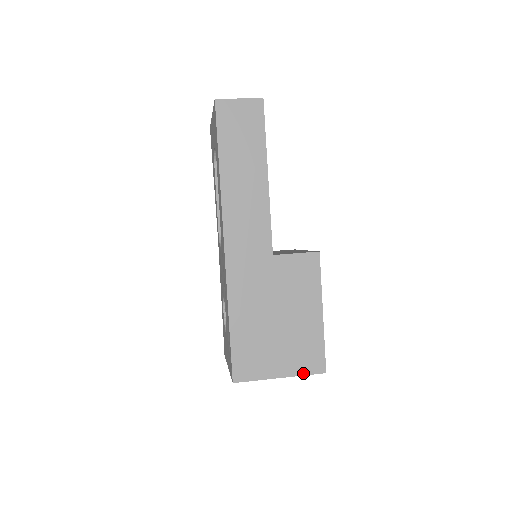
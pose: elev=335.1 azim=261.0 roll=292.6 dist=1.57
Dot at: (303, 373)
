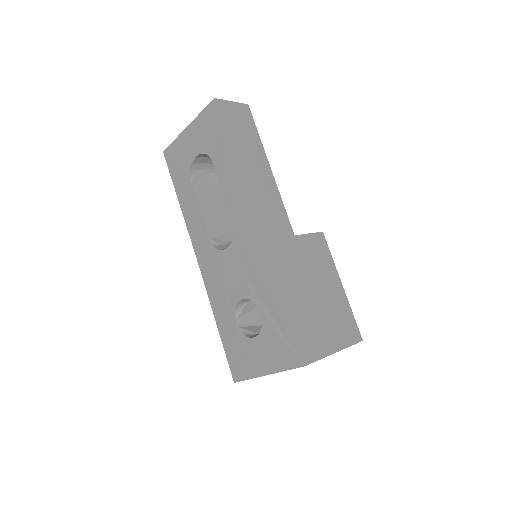
Dot at: (349, 344)
